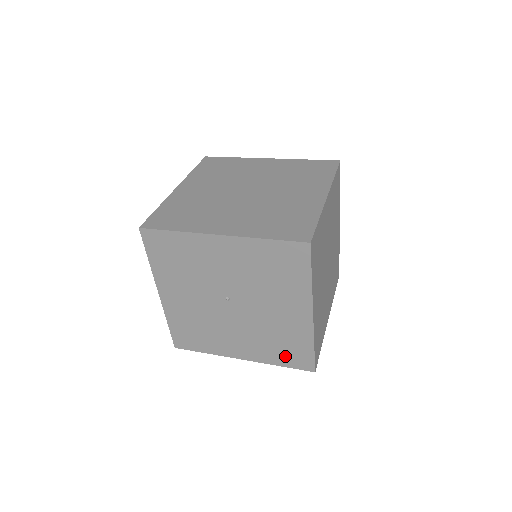
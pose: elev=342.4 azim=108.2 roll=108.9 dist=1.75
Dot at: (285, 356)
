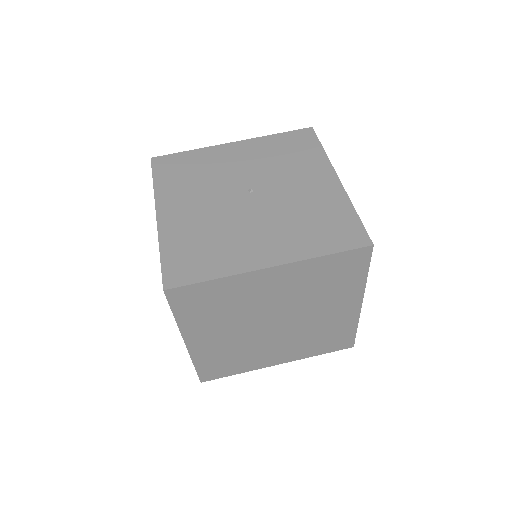
Dot at: occluded
